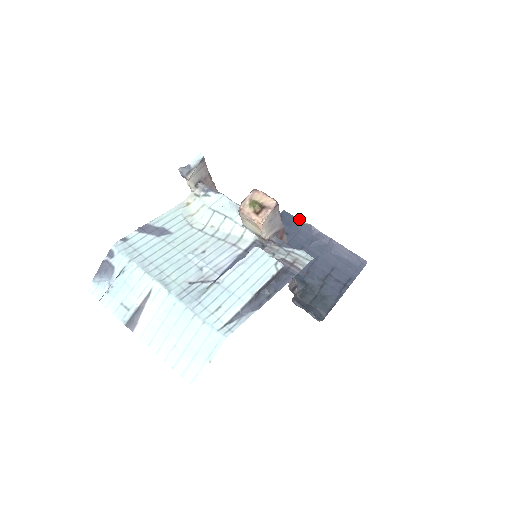
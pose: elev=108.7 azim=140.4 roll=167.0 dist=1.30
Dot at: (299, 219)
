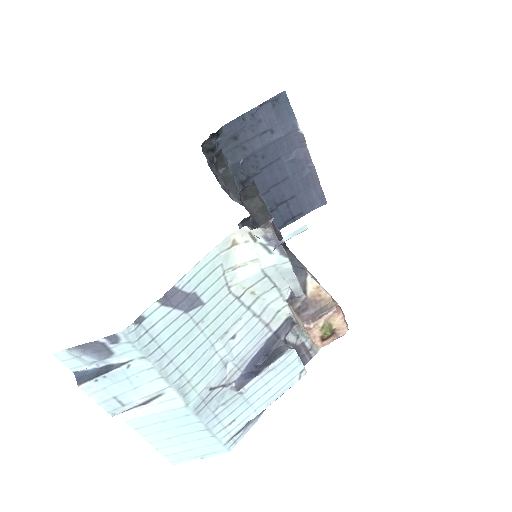
Dot at: occluded
